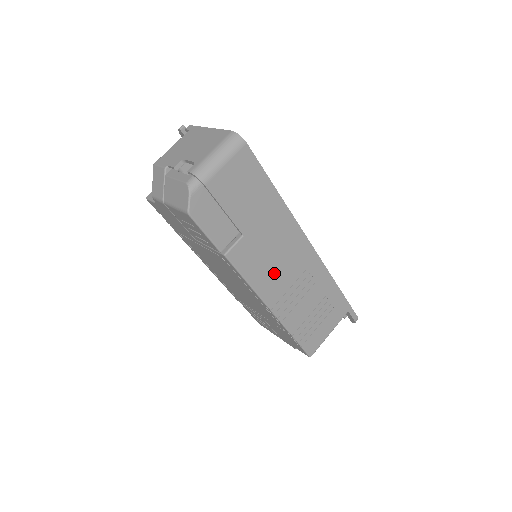
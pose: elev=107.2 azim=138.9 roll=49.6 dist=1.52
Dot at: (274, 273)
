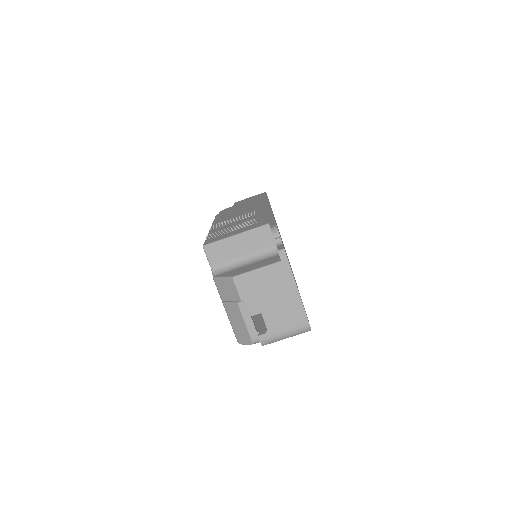
Dot at: occluded
